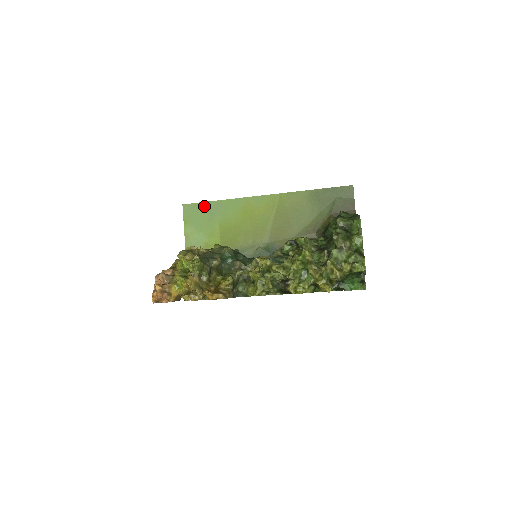
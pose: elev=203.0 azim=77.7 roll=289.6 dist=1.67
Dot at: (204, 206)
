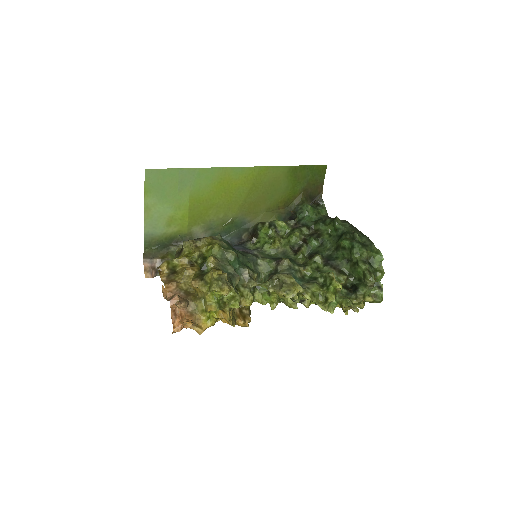
Dot at: (173, 173)
